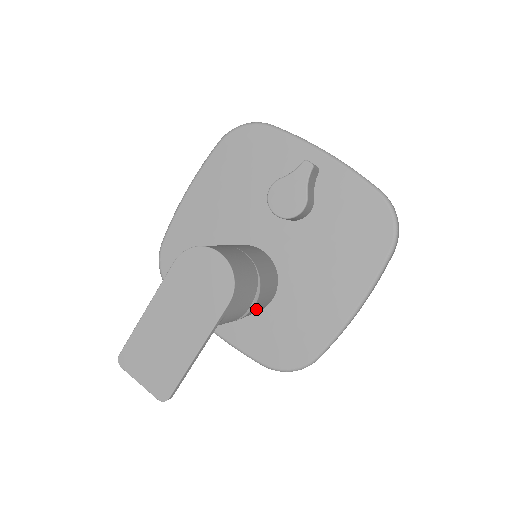
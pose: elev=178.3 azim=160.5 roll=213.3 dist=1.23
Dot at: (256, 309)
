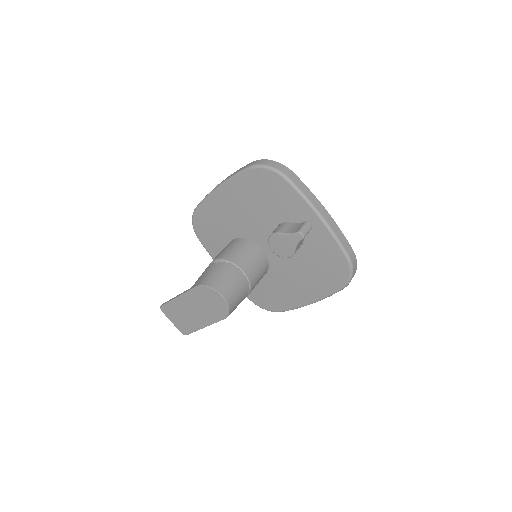
Dot at: occluded
